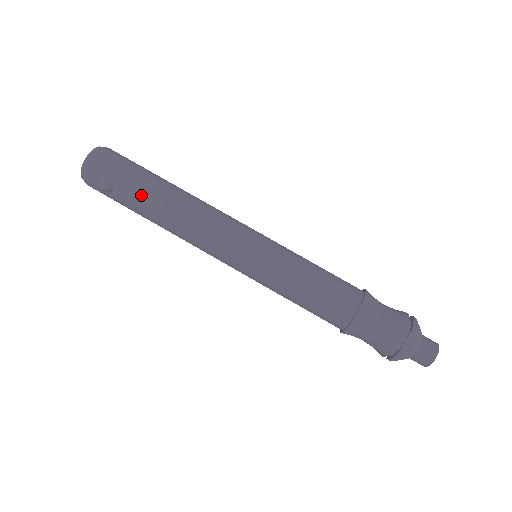
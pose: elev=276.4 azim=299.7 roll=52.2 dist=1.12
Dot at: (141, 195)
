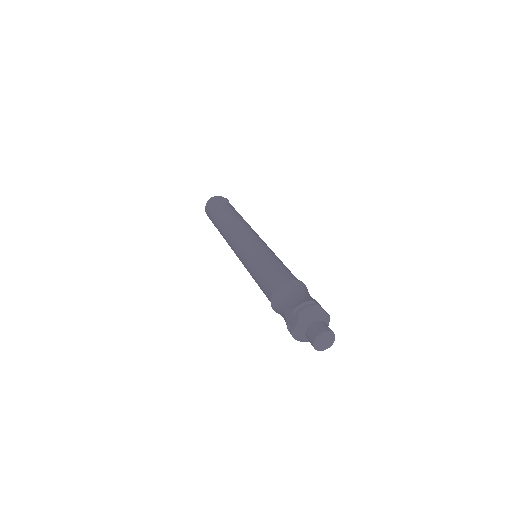
Dot at: (236, 211)
